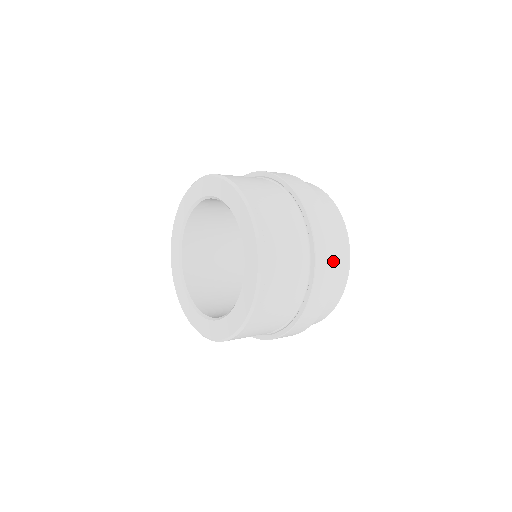
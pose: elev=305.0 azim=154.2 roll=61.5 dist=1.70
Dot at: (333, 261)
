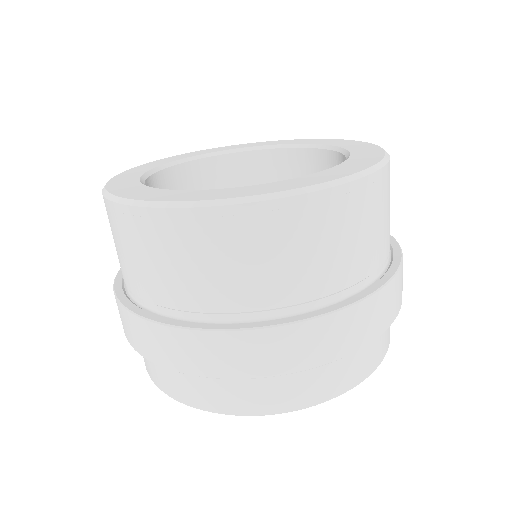
Dot at: occluded
